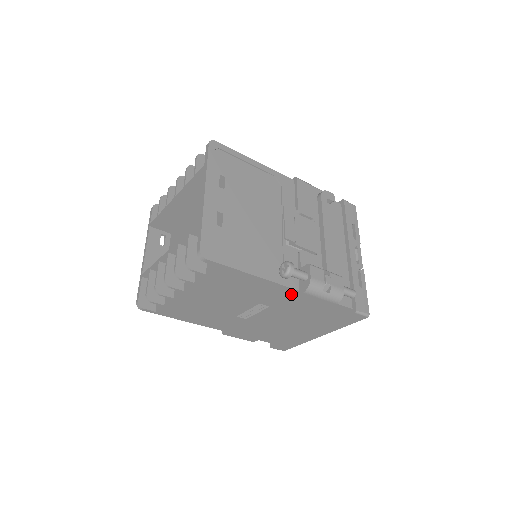
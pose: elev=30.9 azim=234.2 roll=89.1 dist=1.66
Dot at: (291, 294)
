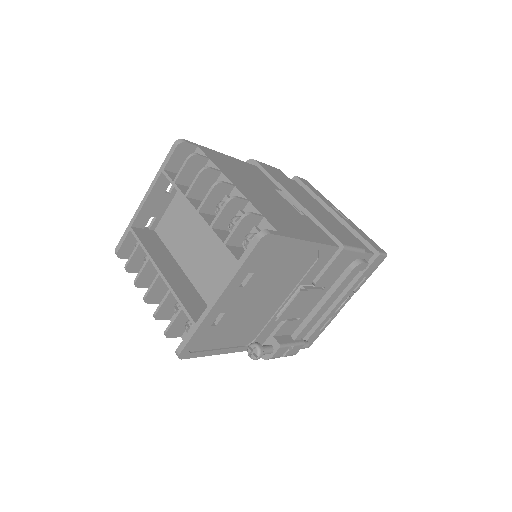
Dot at: occluded
